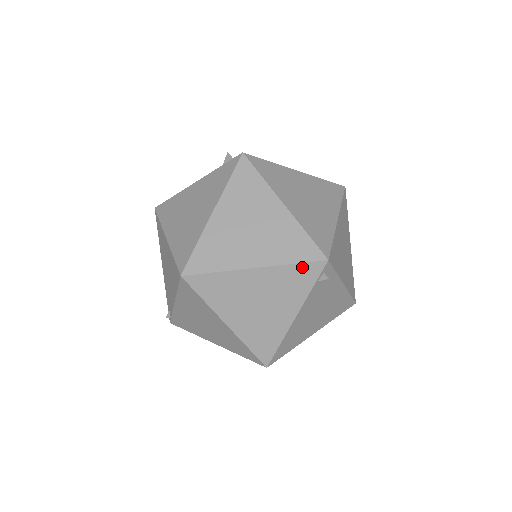
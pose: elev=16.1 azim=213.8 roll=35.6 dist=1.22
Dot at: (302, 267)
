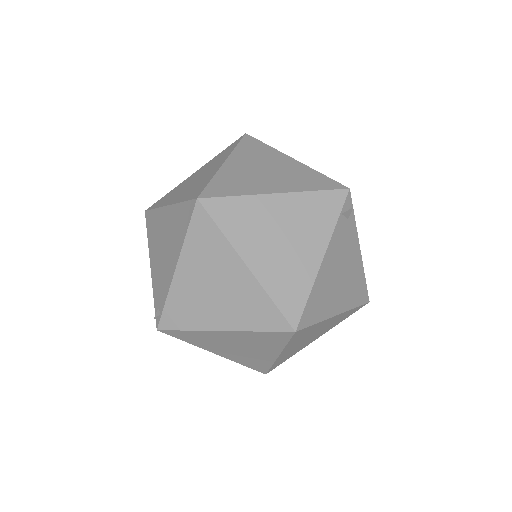
Dot at: (325, 195)
